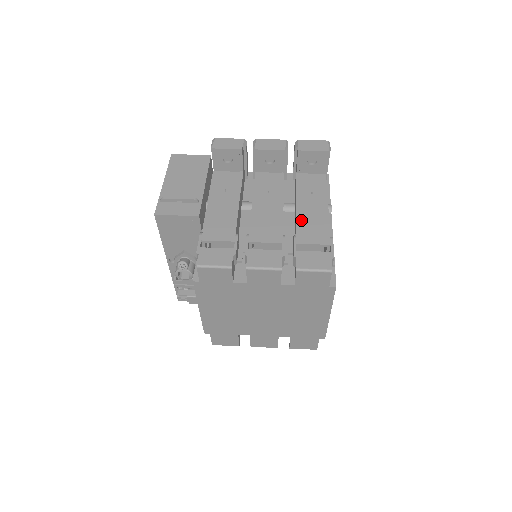
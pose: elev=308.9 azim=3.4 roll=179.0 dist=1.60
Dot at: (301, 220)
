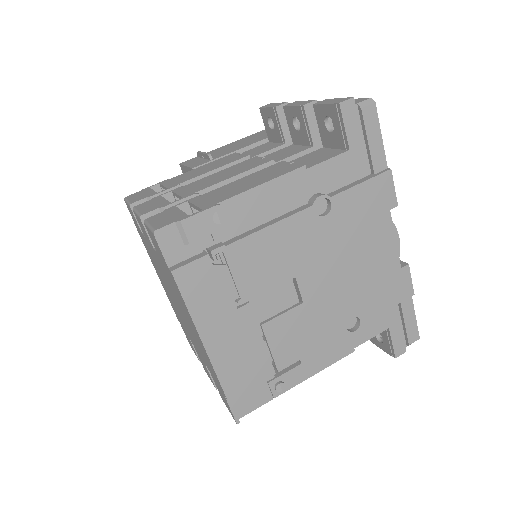
Dot at: (232, 183)
